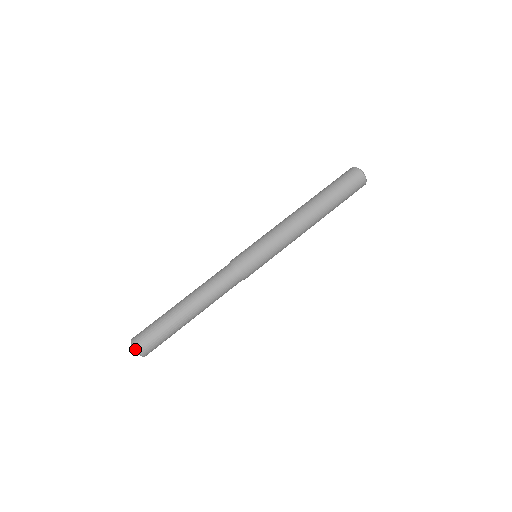
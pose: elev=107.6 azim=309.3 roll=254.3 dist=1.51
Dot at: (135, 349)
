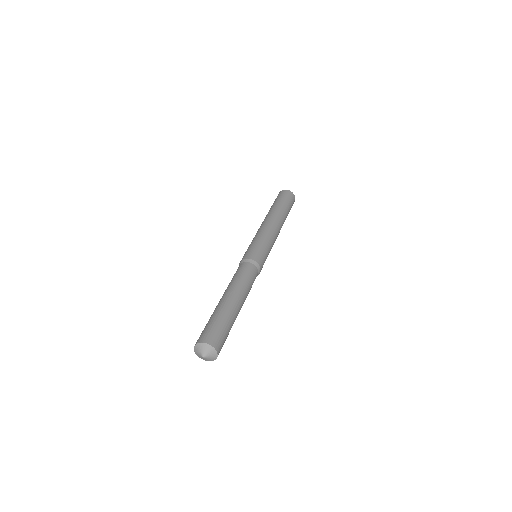
Dot at: (204, 345)
